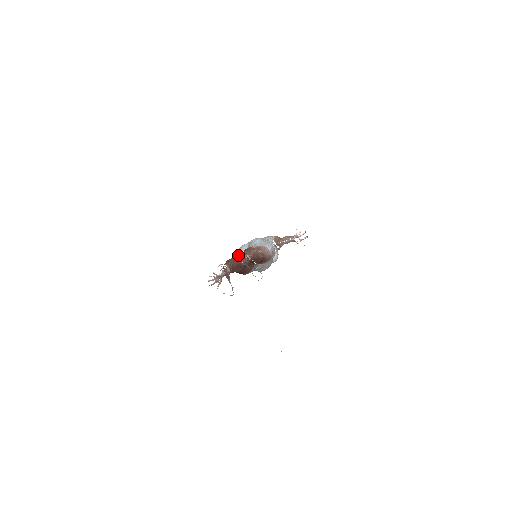
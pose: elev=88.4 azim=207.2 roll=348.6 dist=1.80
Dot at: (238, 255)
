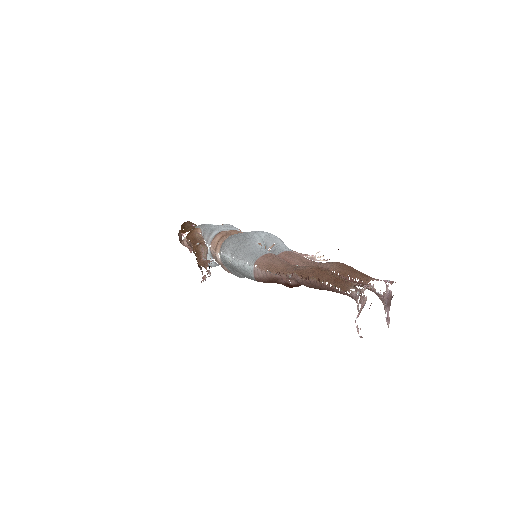
Dot at: (391, 283)
